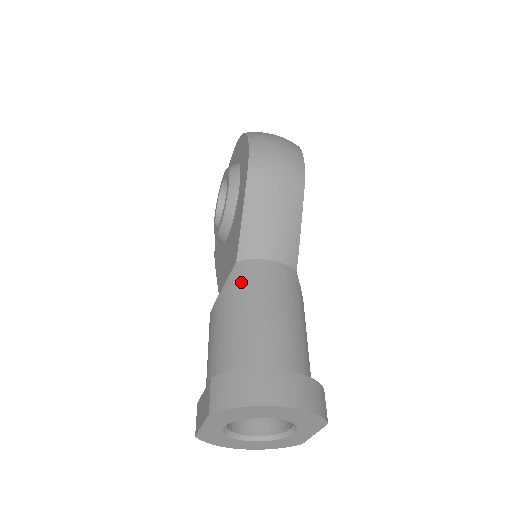
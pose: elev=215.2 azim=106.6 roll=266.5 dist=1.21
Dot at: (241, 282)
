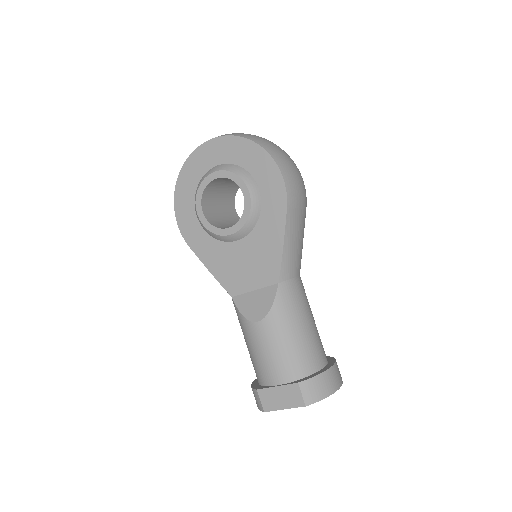
Dot at: (289, 302)
